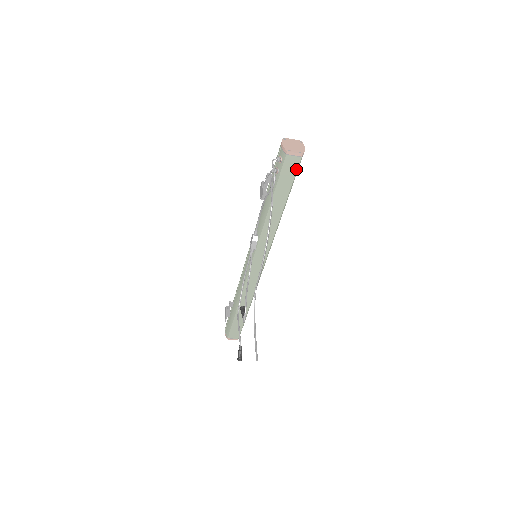
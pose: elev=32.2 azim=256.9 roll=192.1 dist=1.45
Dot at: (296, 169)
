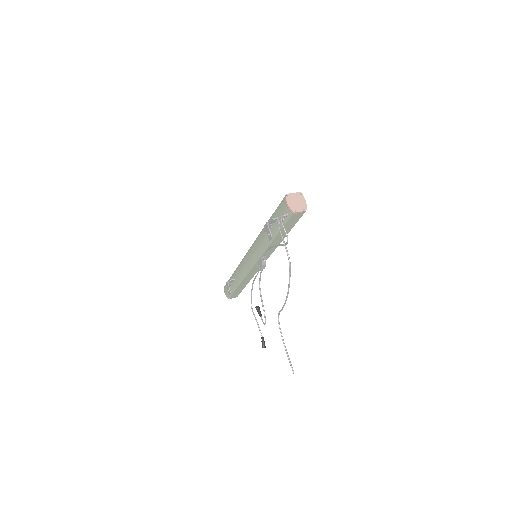
Dot at: (299, 218)
